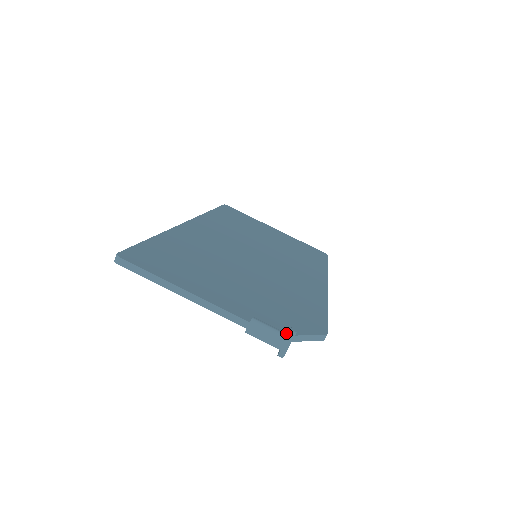
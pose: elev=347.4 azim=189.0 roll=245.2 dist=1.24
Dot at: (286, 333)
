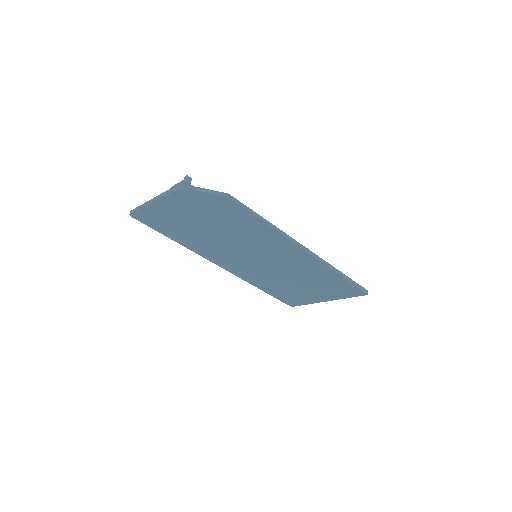
Dot at: (185, 181)
